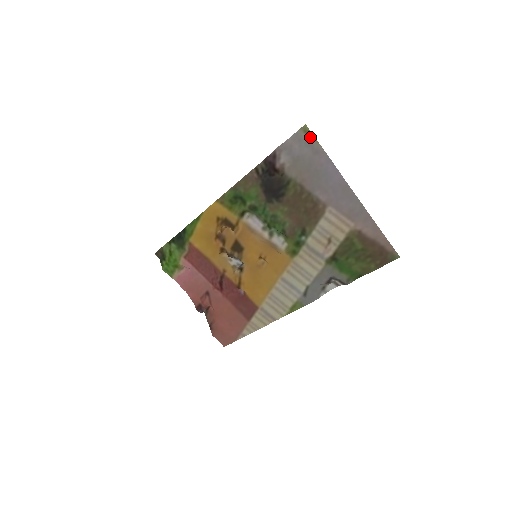
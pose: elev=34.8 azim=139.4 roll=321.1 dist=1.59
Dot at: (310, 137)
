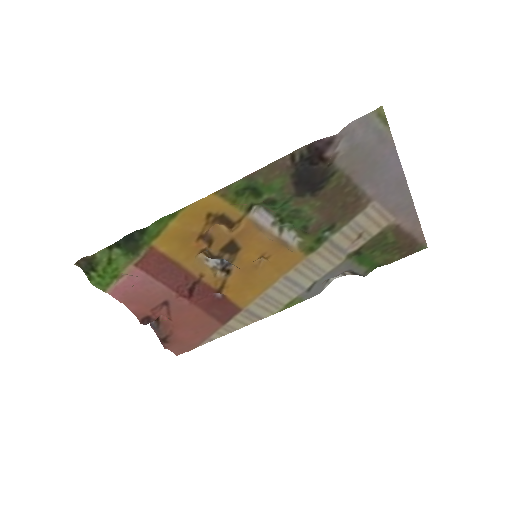
Dot at: (383, 122)
